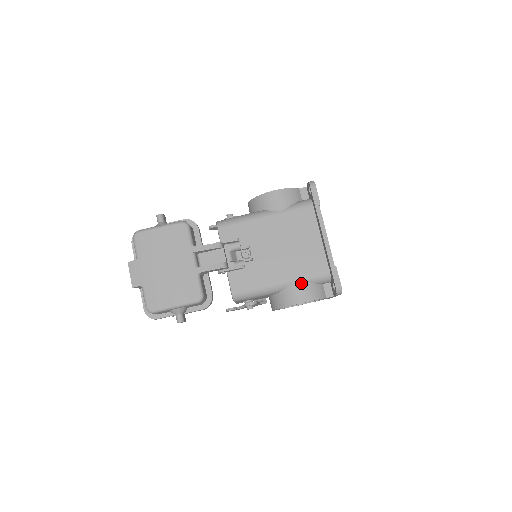
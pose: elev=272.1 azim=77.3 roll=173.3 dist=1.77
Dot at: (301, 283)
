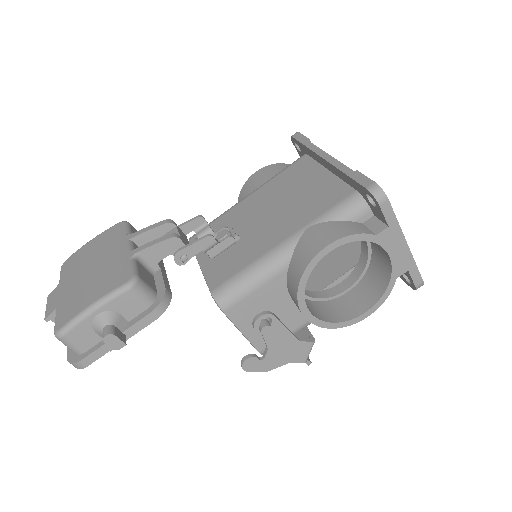
Dot at: (316, 227)
